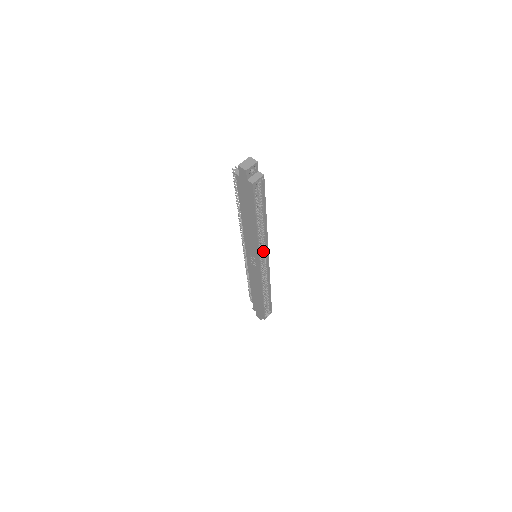
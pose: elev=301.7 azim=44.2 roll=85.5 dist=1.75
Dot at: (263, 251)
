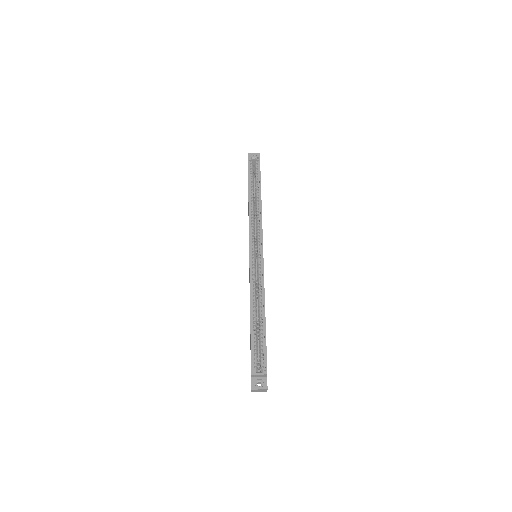
Dot at: (258, 237)
